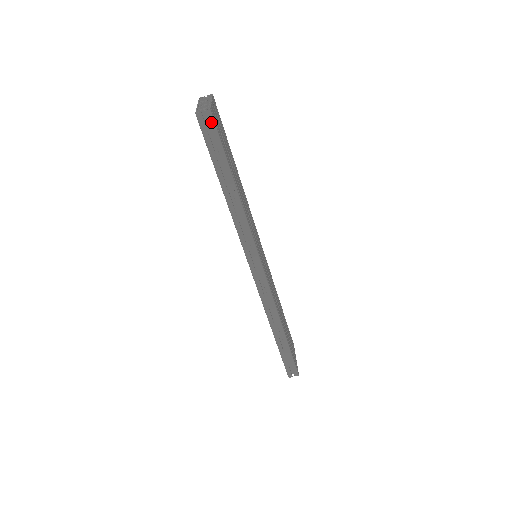
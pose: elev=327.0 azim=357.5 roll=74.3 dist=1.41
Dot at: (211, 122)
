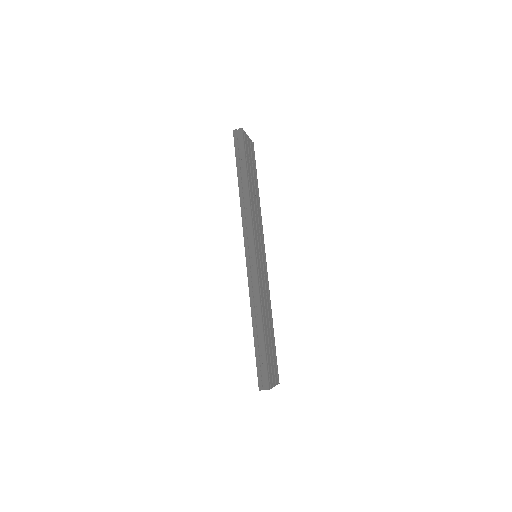
Dot at: (241, 136)
